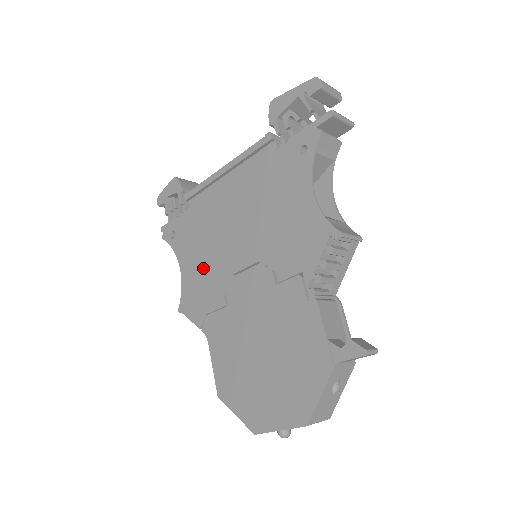
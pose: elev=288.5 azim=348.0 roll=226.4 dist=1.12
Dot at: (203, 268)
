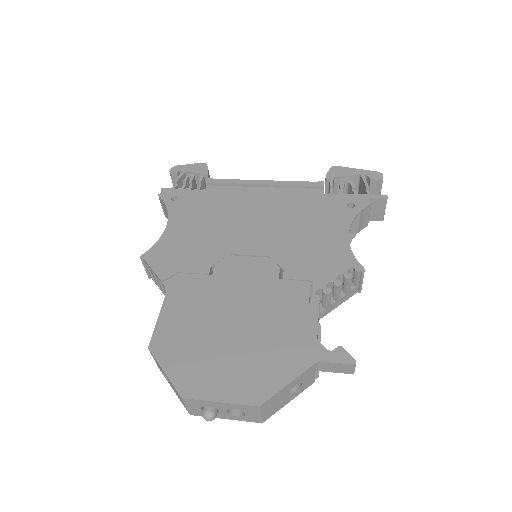
Dot at: (198, 236)
